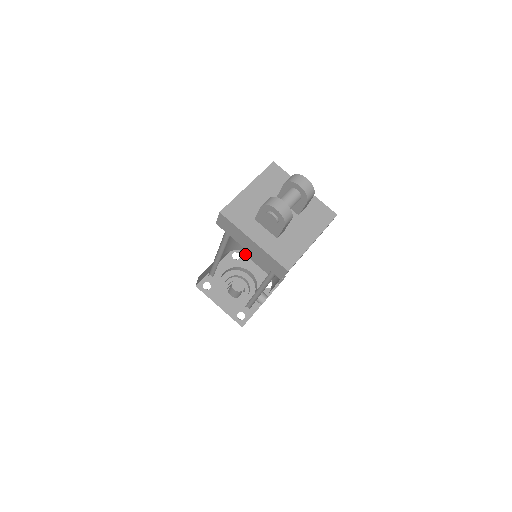
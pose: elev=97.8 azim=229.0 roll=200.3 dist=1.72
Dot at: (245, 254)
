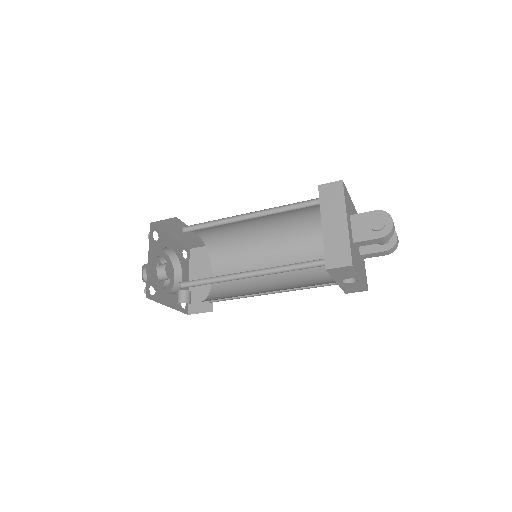
Dot at: (190, 263)
